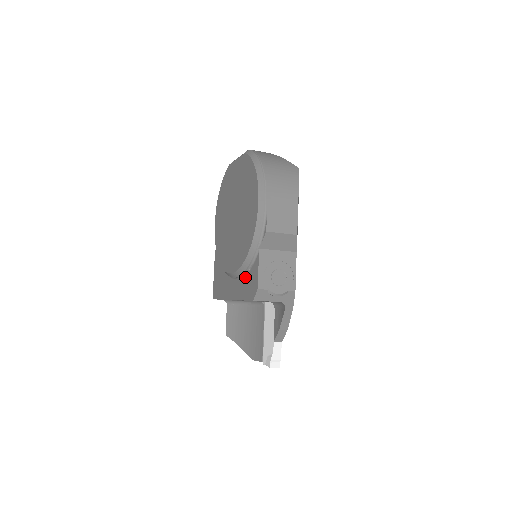
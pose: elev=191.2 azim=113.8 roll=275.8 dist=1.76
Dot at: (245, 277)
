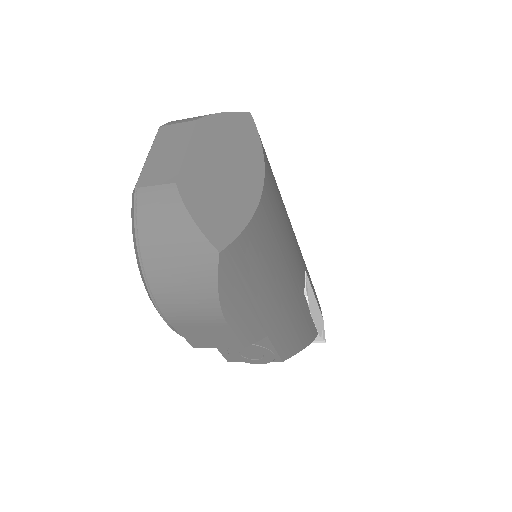
Dot at: occluded
